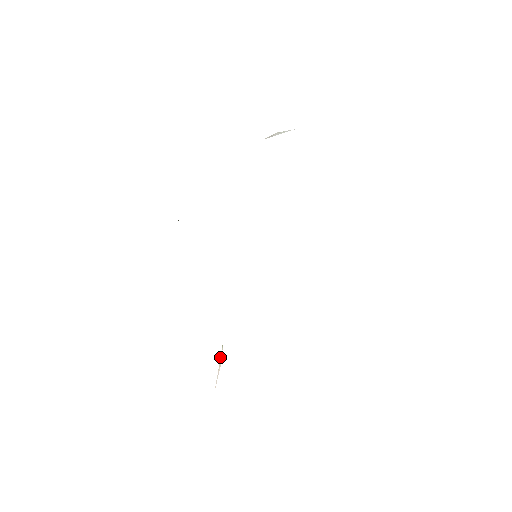
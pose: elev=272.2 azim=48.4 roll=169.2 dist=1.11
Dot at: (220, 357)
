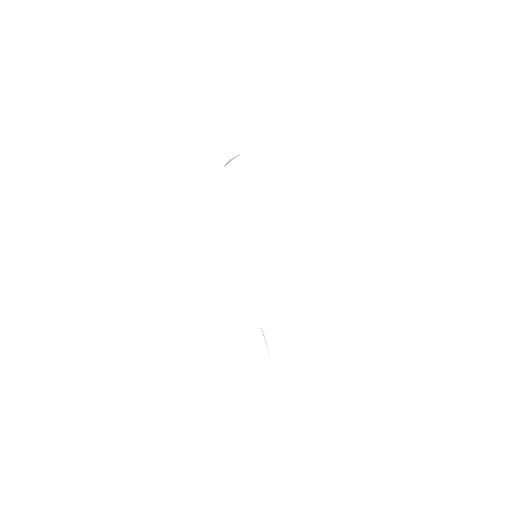
Dot at: (264, 338)
